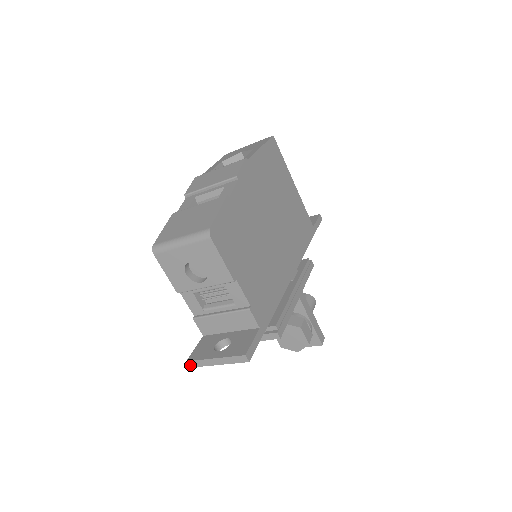
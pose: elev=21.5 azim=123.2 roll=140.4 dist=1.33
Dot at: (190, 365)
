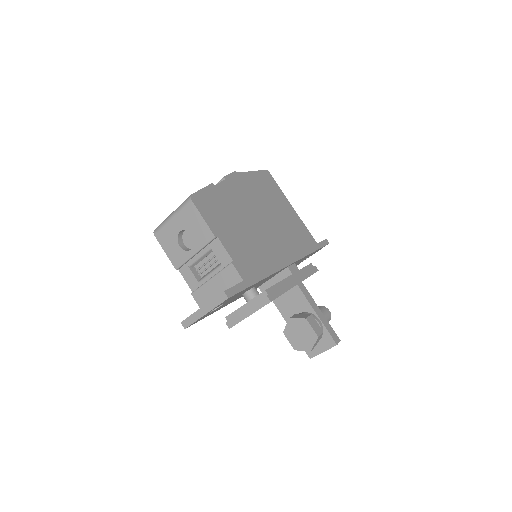
Dot at: (184, 326)
